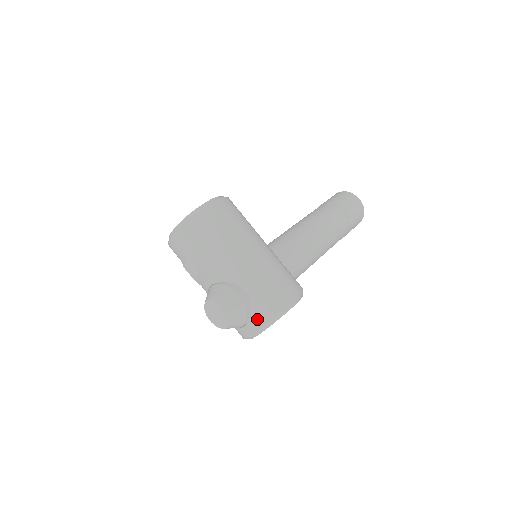
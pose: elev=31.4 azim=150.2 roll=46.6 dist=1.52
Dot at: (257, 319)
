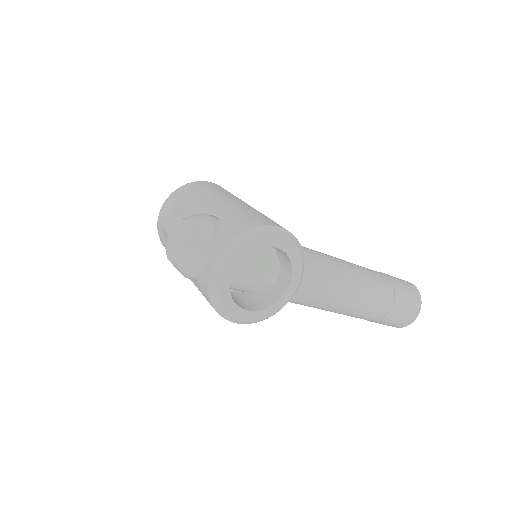
Dot at: (224, 237)
